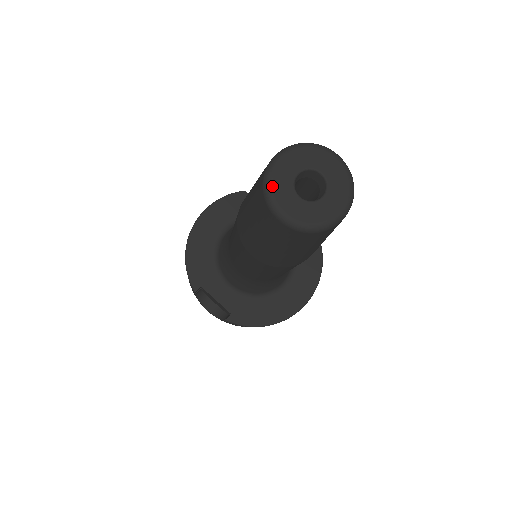
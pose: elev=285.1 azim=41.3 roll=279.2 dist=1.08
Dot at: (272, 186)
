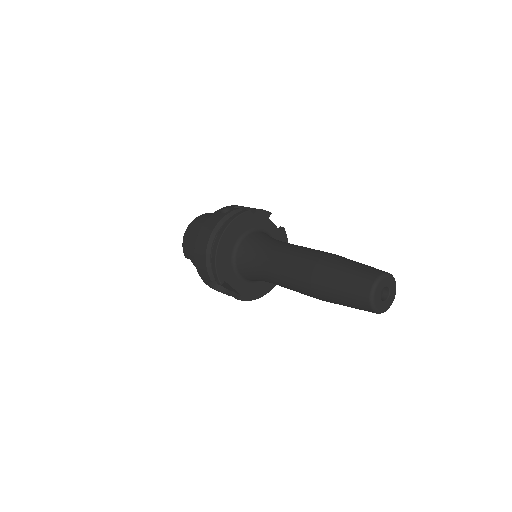
Dot at: (374, 298)
